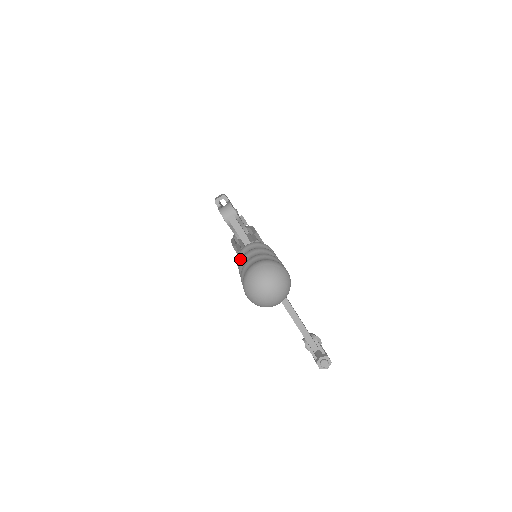
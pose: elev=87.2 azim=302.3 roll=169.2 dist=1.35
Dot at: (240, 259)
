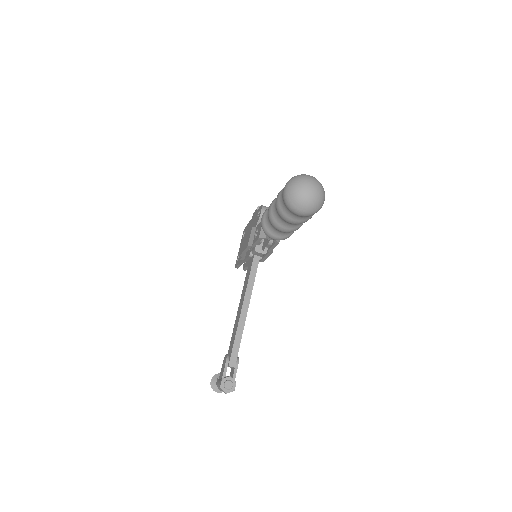
Dot at: occluded
